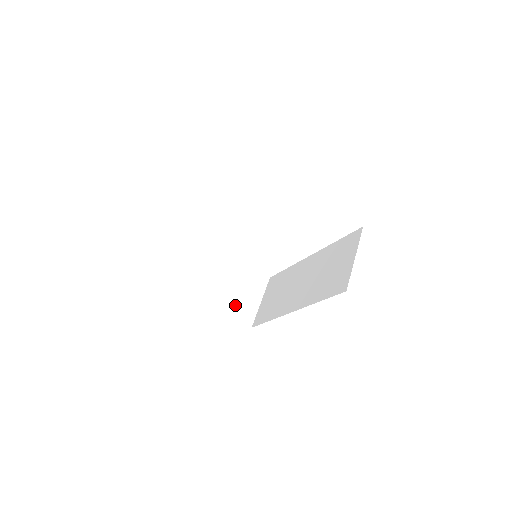
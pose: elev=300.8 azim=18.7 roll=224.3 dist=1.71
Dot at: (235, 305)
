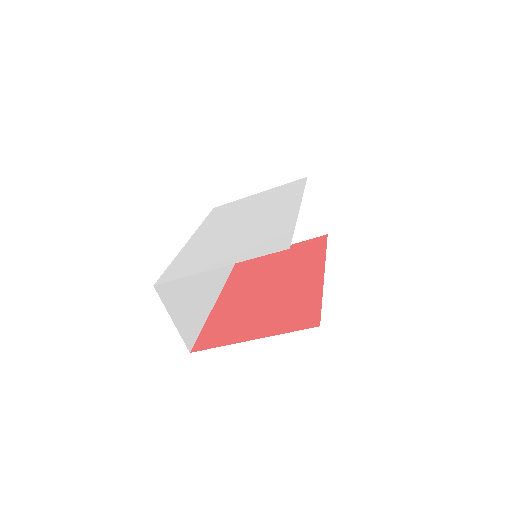
Dot at: (298, 230)
